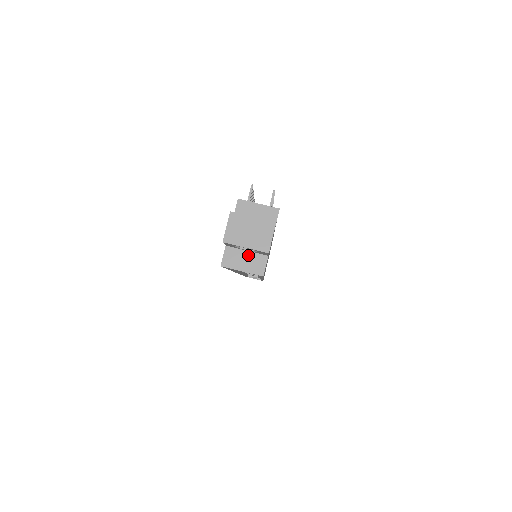
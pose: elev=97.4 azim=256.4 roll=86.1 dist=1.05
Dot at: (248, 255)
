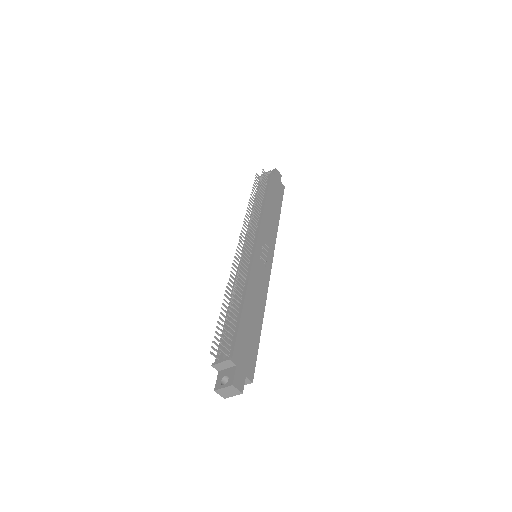
Dot at: occluded
